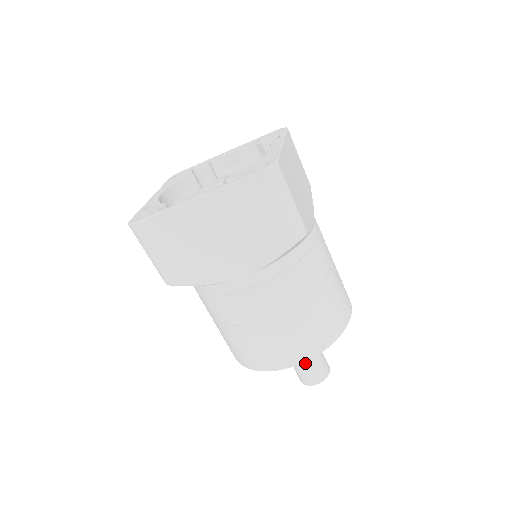
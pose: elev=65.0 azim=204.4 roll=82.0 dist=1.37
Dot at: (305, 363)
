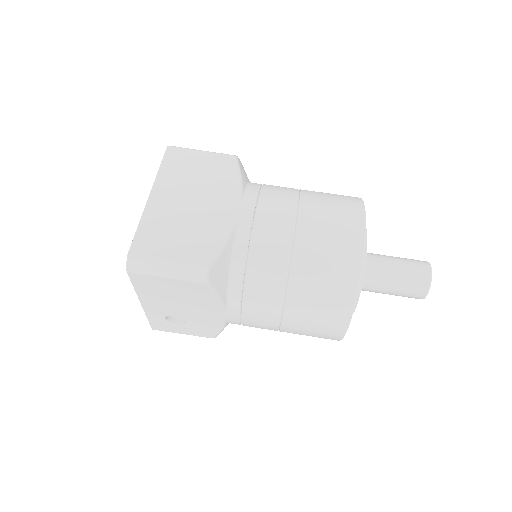
Dot at: (395, 264)
